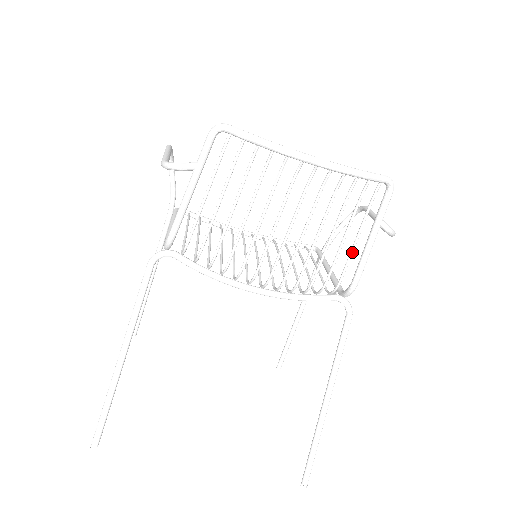
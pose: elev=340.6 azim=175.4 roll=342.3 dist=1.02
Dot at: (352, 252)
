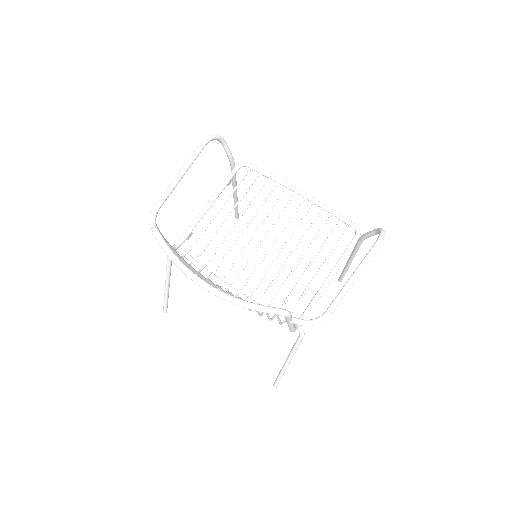
Dot at: (278, 320)
